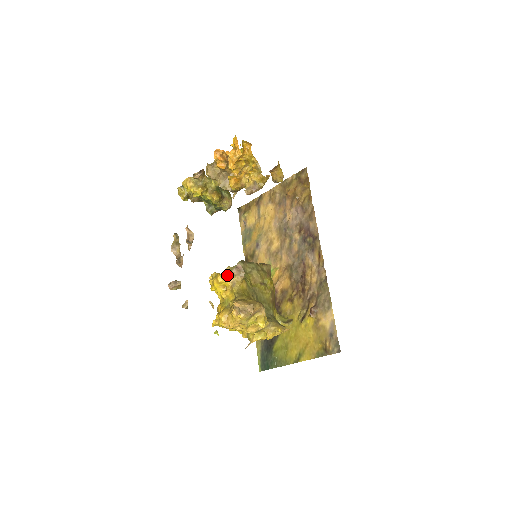
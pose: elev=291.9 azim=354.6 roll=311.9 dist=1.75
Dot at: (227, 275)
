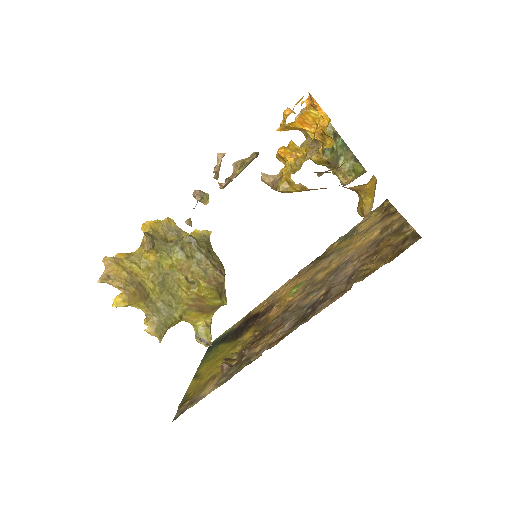
Dot at: (148, 231)
